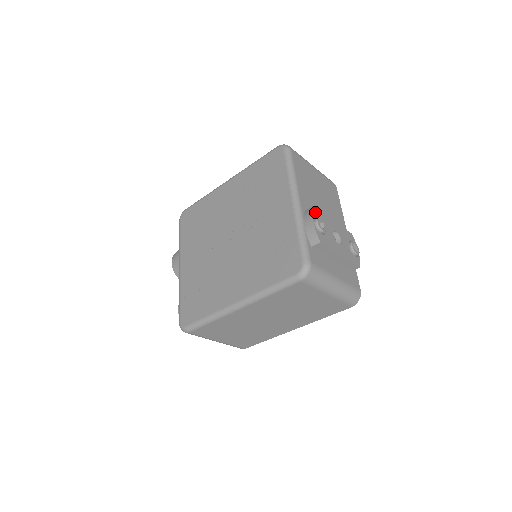
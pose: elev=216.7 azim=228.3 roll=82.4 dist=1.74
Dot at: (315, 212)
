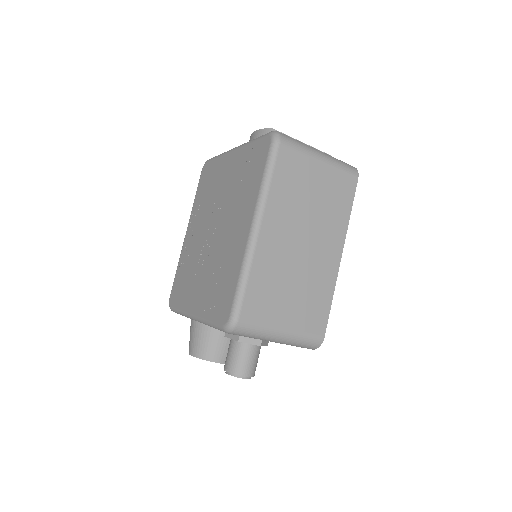
Dot at: occluded
